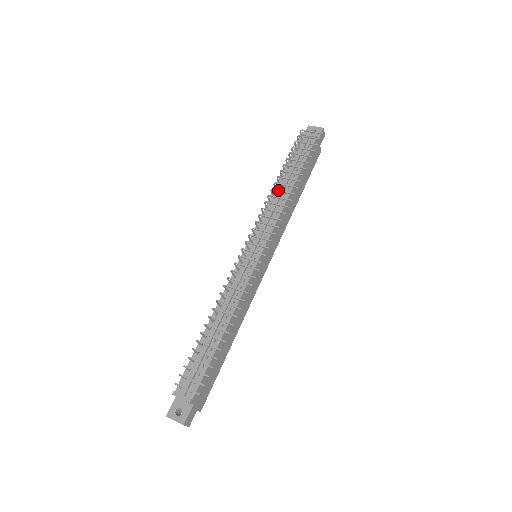
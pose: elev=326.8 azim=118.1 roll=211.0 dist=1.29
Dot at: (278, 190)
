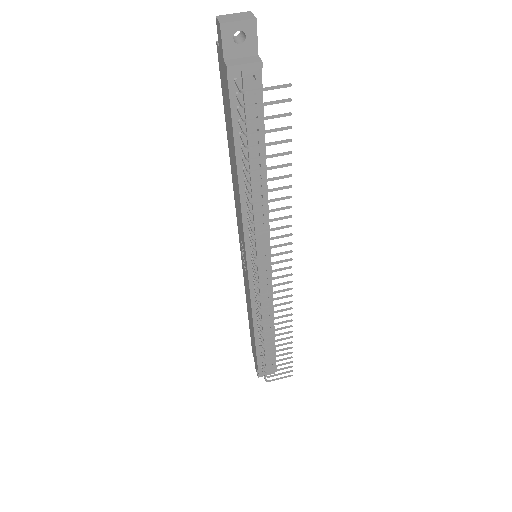
Dot at: occluded
